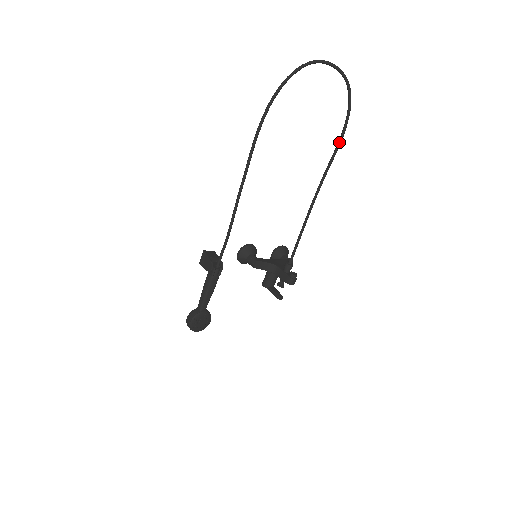
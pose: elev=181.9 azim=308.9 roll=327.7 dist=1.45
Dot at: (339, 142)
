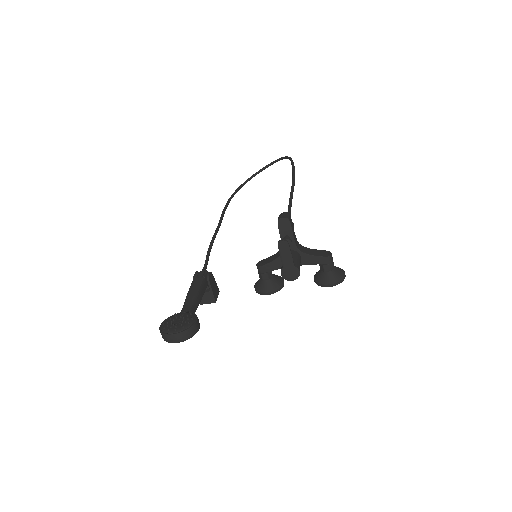
Dot at: (292, 167)
